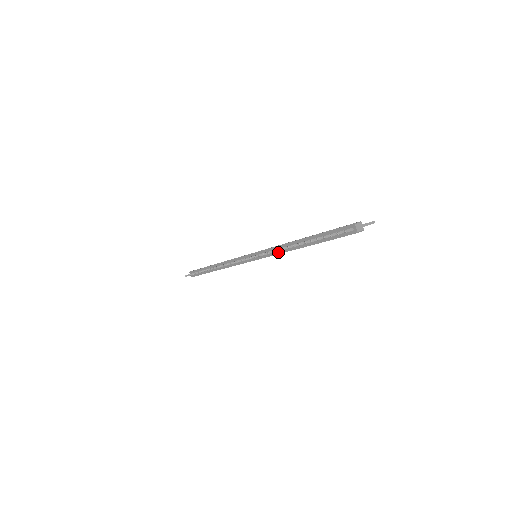
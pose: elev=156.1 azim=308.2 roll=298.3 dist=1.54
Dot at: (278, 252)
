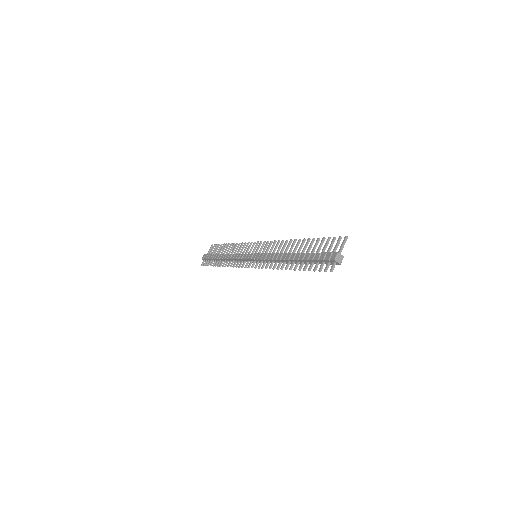
Dot at: (276, 263)
